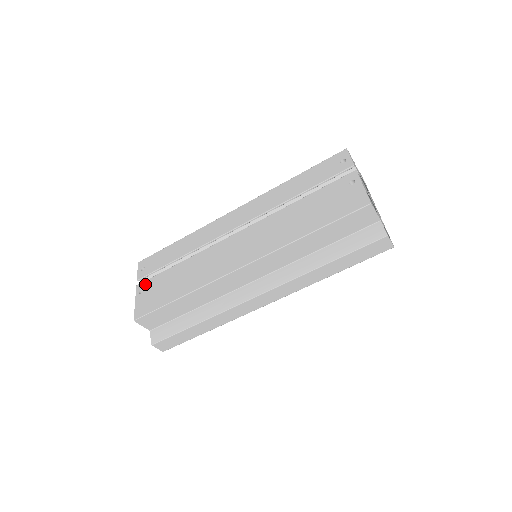
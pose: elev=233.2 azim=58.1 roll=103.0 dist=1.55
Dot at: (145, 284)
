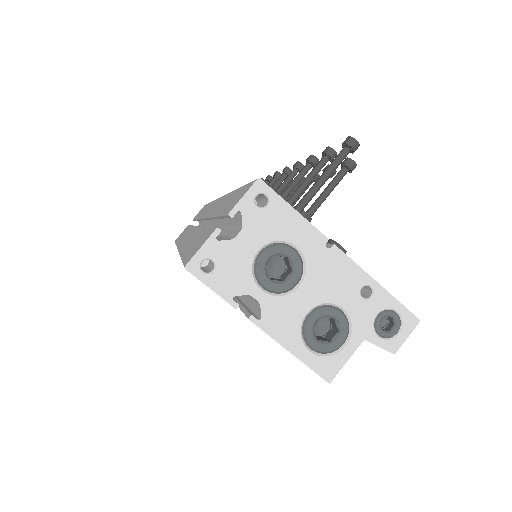
Dot at: occluded
